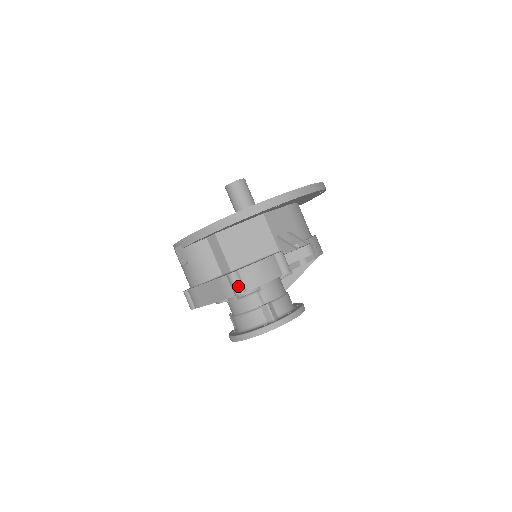
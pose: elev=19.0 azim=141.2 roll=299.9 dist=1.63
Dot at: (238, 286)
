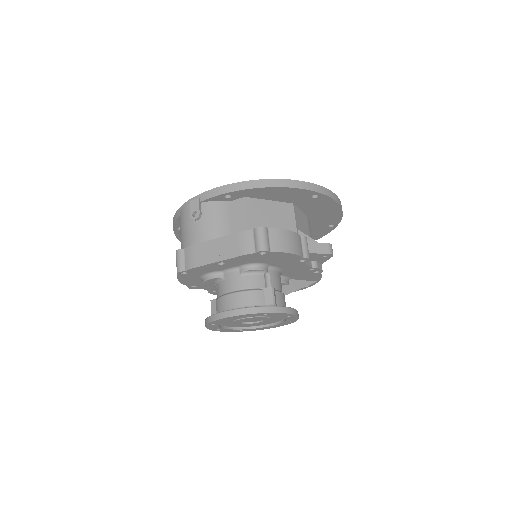
Dot at: (264, 242)
